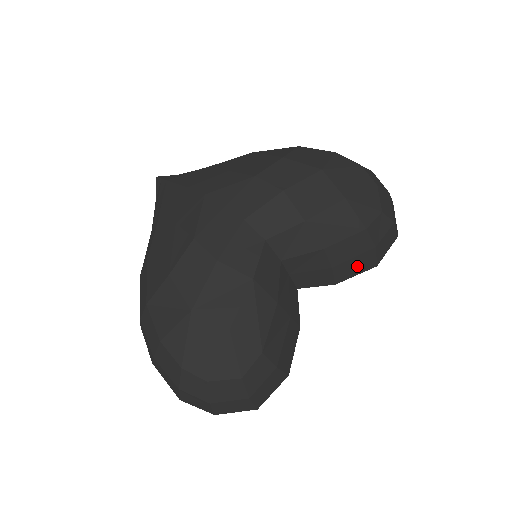
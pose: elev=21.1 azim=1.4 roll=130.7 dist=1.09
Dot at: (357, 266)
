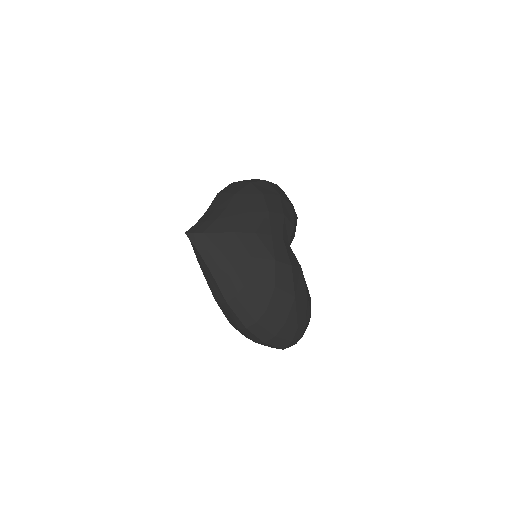
Dot at: occluded
